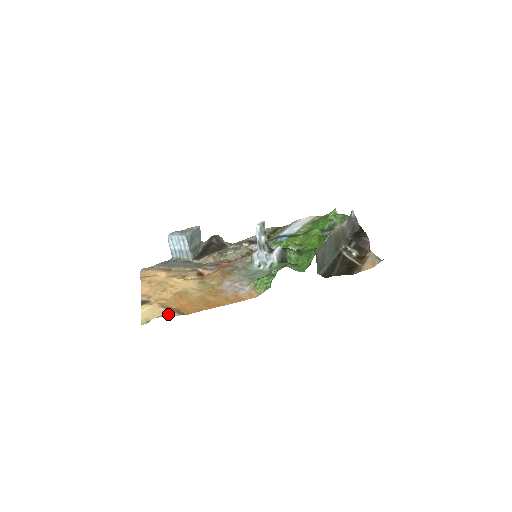
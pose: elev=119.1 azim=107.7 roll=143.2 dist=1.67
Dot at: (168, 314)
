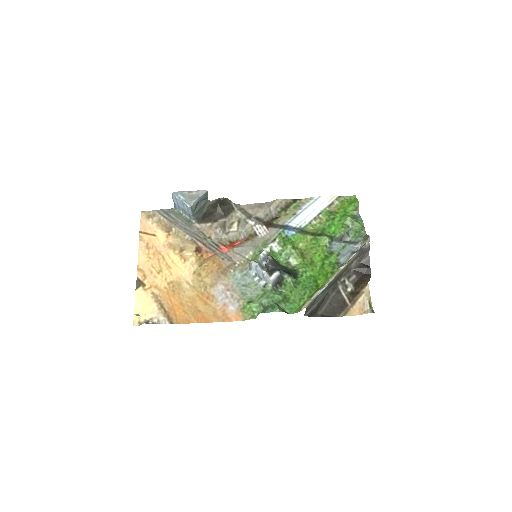
Dot at: (158, 320)
